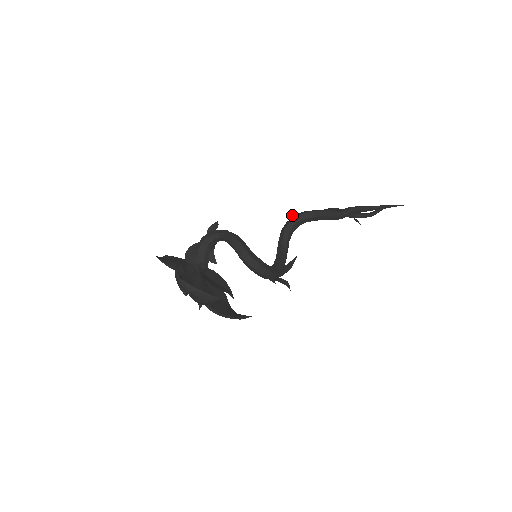
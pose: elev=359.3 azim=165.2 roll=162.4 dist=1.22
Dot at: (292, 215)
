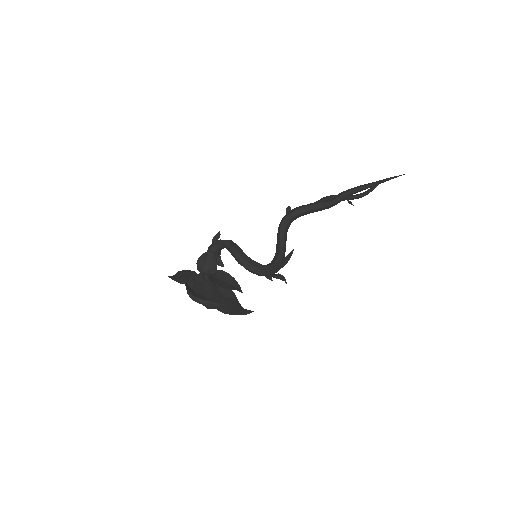
Dot at: (286, 211)
